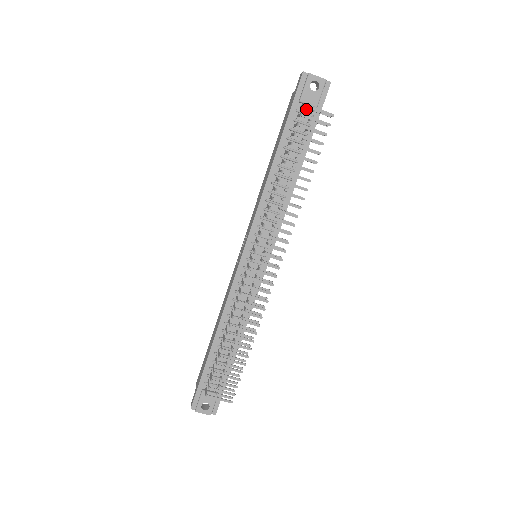
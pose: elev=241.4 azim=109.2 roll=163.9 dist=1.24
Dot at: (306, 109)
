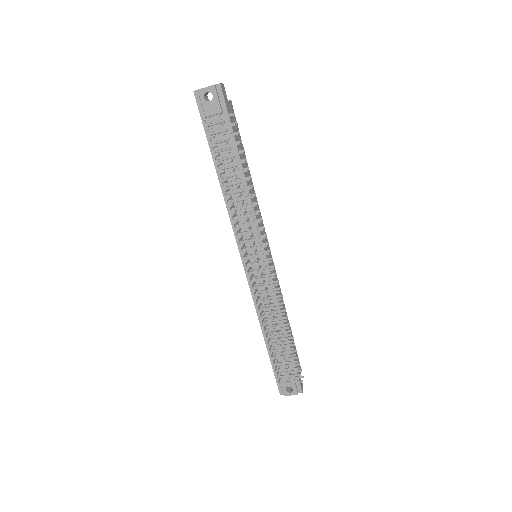
Dot at: occluded
